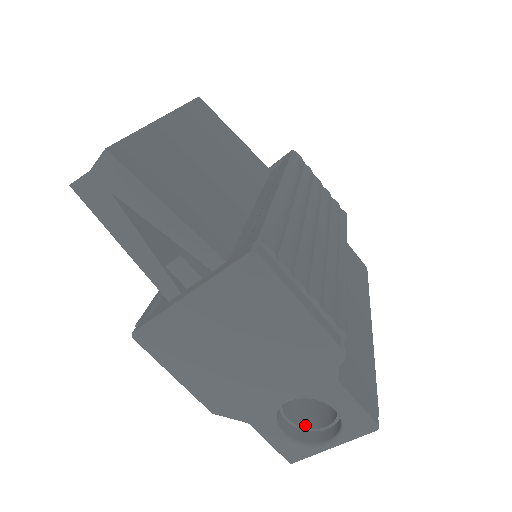
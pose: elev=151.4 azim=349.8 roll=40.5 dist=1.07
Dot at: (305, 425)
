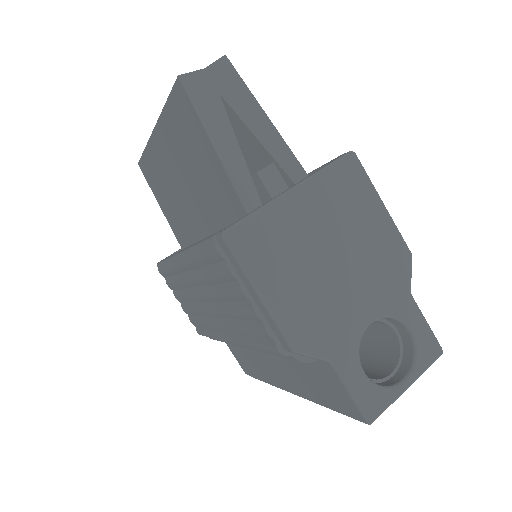
Dot at: (370, 378)
